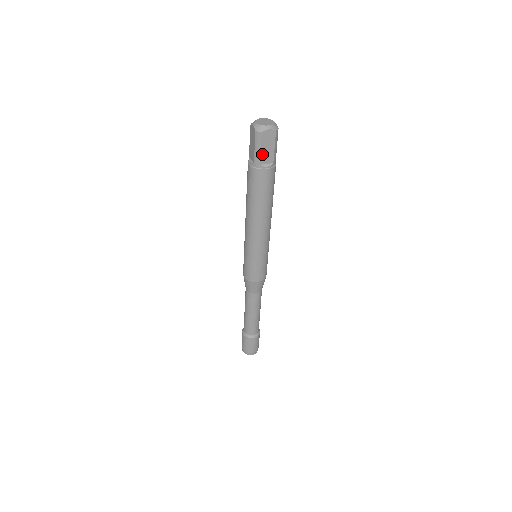
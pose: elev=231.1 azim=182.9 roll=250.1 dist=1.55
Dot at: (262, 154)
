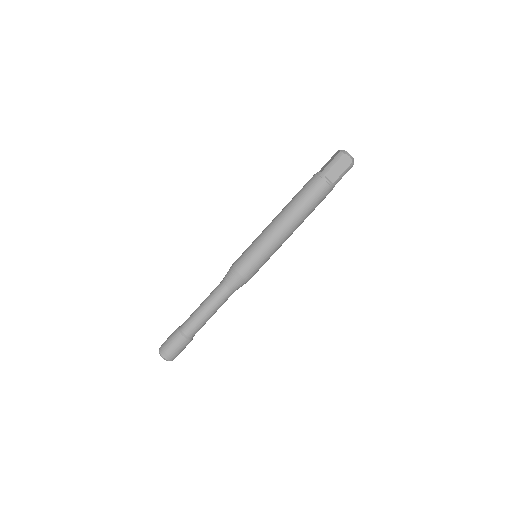
Dot at: (332, 169)
